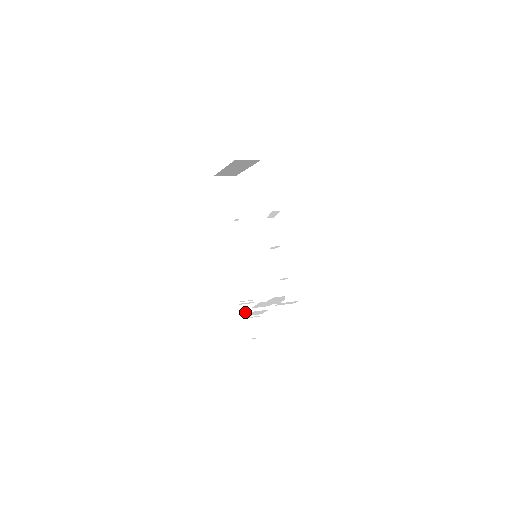
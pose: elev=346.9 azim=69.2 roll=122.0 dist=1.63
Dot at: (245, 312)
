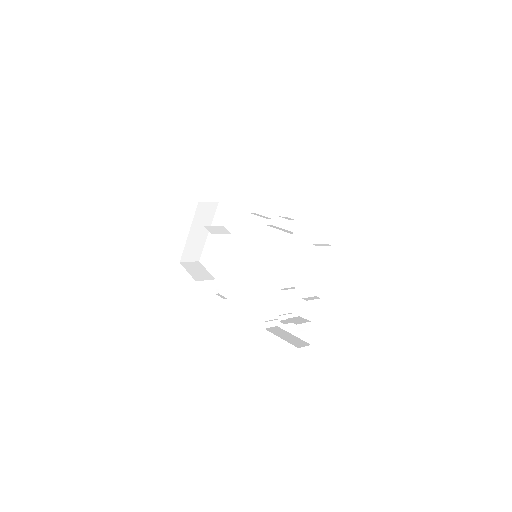
Dot at: (275, 331)
